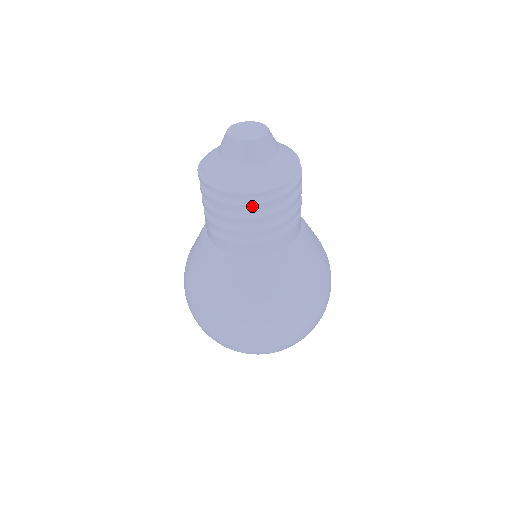
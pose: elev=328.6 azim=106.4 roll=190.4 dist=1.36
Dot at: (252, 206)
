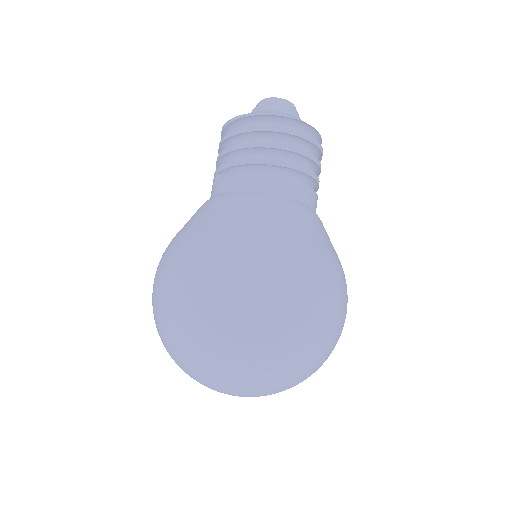
Dot at: (271, 128)
